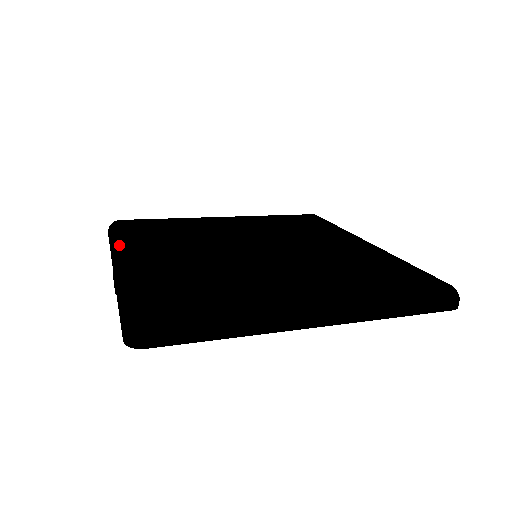
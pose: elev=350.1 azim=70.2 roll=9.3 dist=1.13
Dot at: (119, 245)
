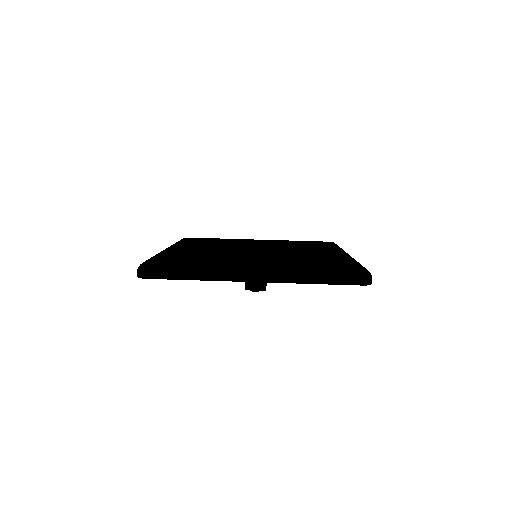
Dot at: occluded
